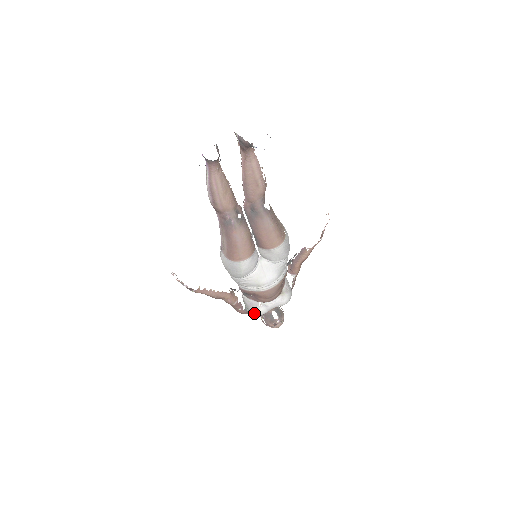
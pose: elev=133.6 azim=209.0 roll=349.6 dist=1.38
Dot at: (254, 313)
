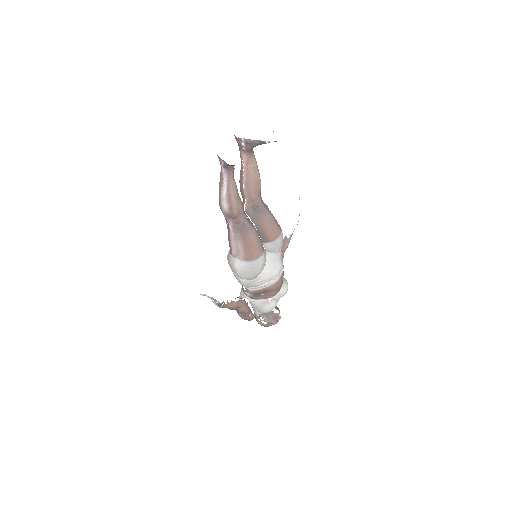
Dot at: (267, 310)
